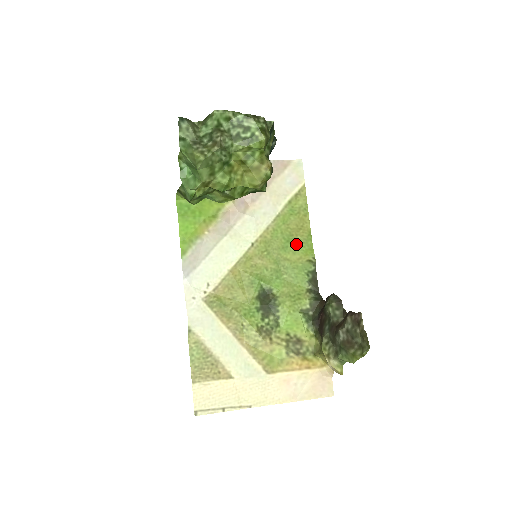
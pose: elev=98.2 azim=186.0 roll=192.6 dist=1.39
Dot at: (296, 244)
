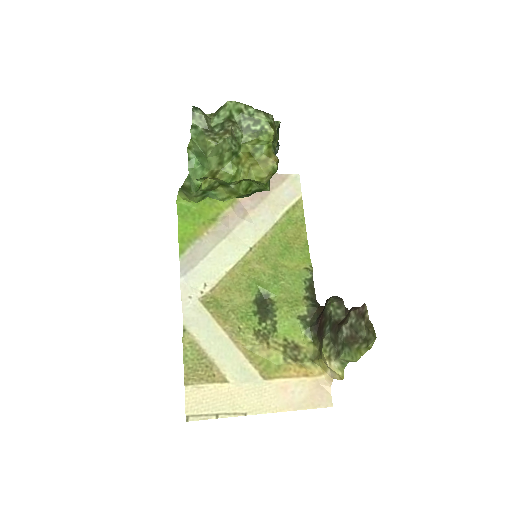
Dot at: (293, 252)
